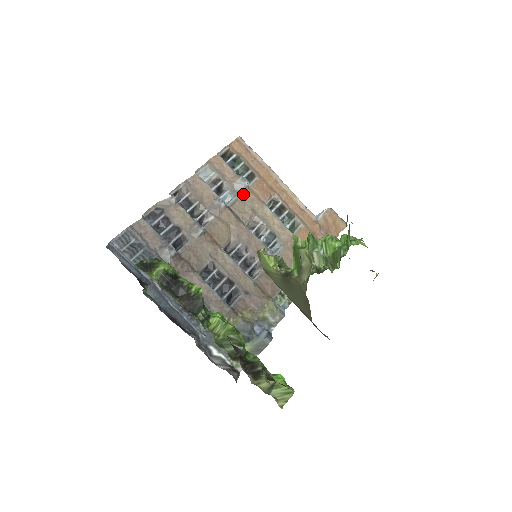
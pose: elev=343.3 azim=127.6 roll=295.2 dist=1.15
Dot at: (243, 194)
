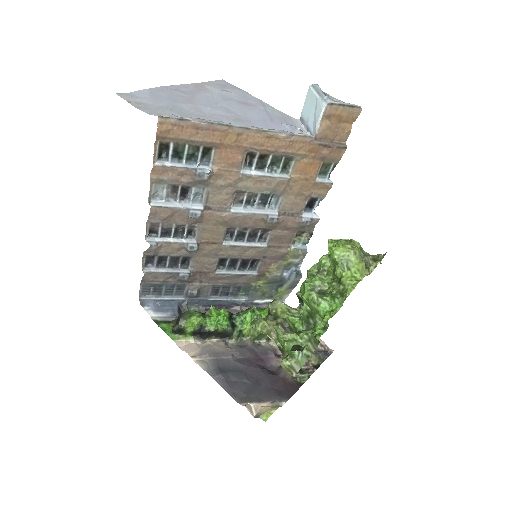
Dot at: (210, 182)
